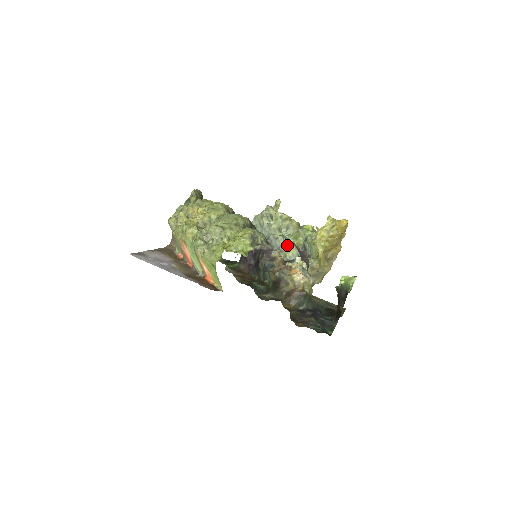
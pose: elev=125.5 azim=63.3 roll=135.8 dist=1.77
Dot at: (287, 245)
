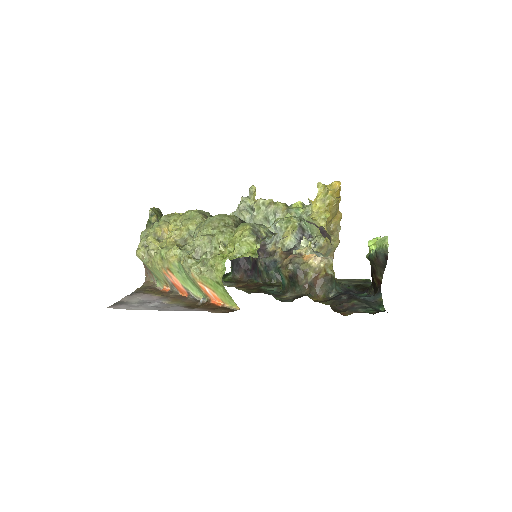
Dot at: (281, 233)
